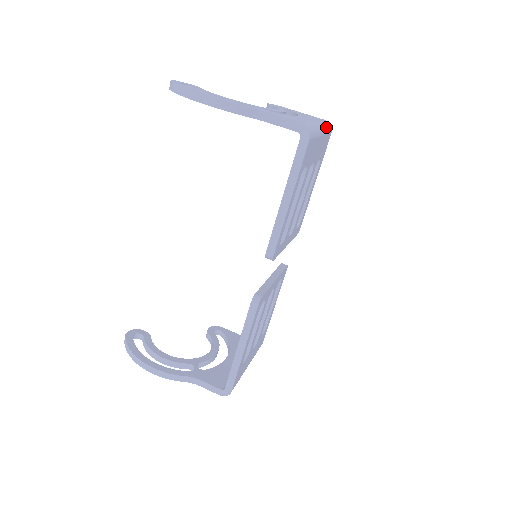
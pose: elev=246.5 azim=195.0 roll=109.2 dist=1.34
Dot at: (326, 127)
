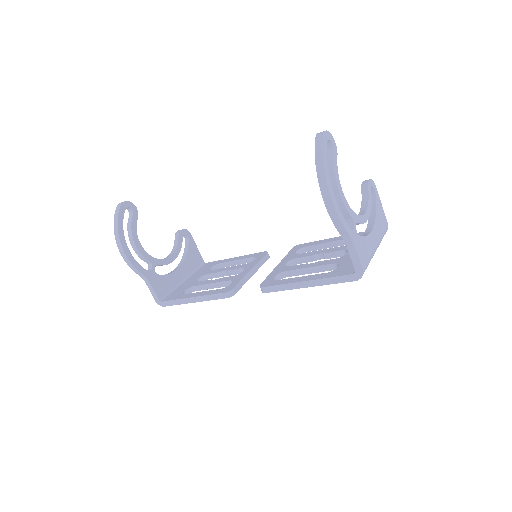
Dot at: occluded
